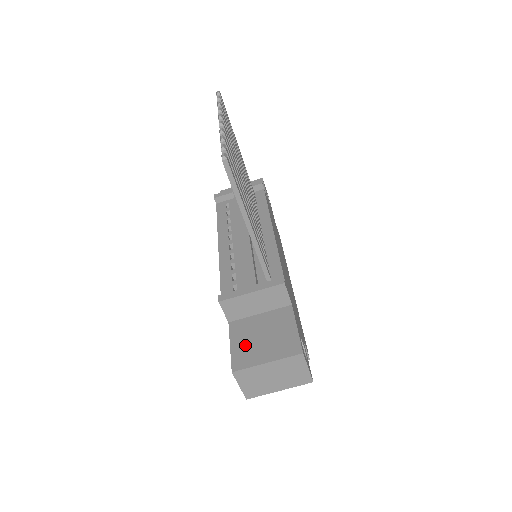
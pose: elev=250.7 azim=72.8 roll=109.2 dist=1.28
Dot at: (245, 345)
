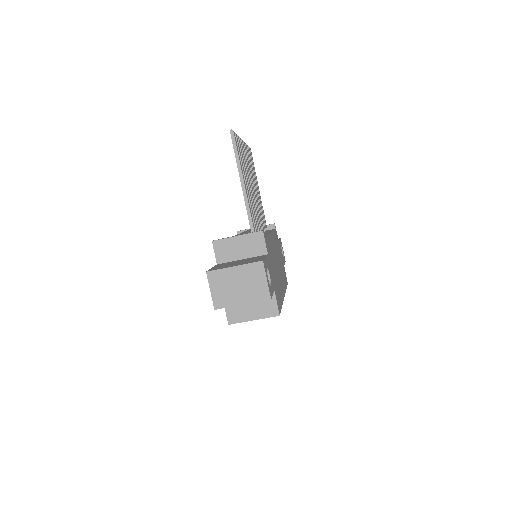
Dot at: (223, 266)
